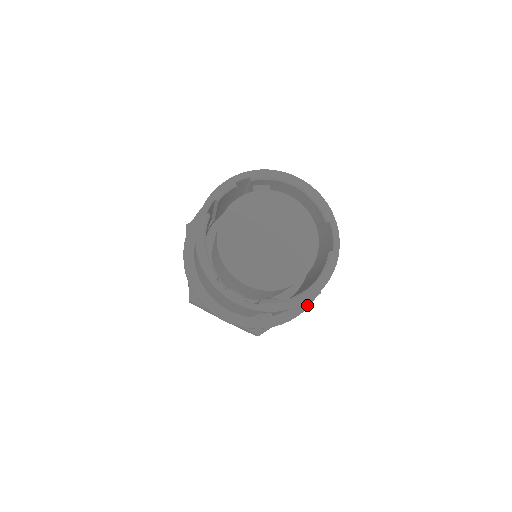
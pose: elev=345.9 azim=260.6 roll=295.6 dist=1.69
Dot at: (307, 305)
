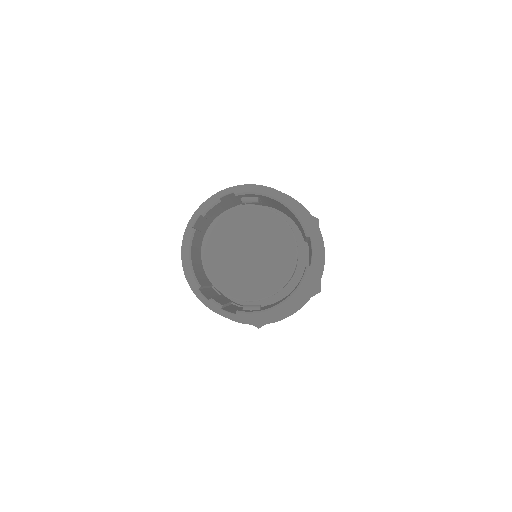
Dot at: (301, 305)
